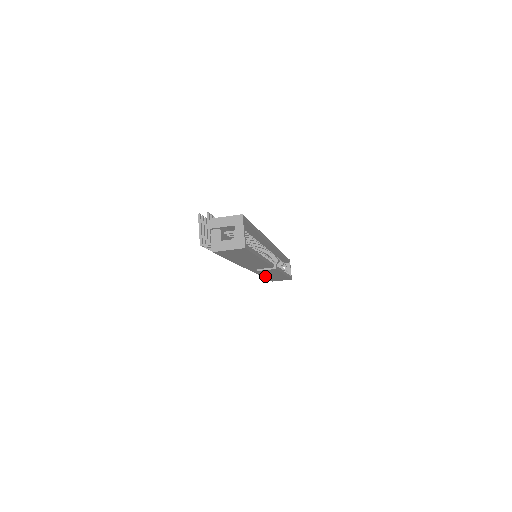
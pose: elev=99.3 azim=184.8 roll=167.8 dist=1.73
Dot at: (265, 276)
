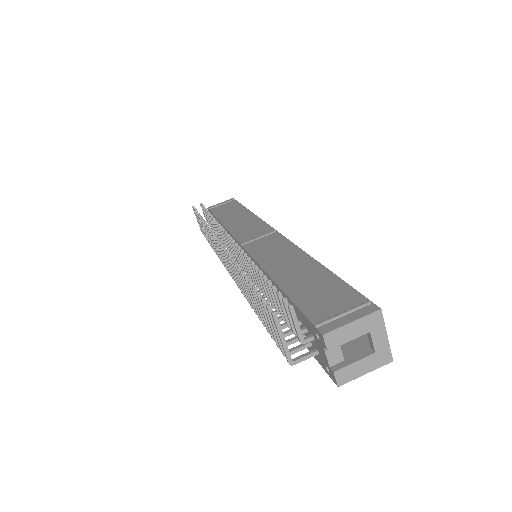
Dot at: occluded
